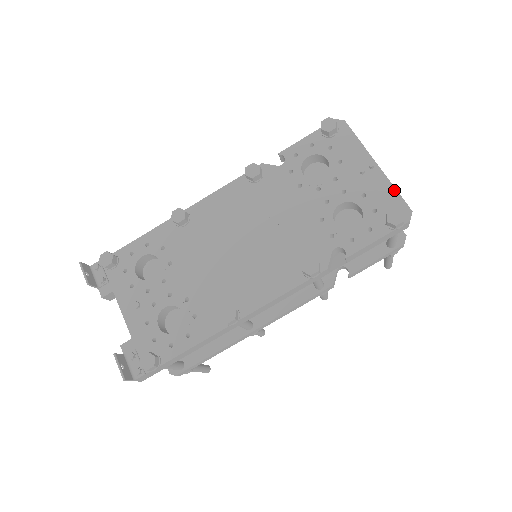
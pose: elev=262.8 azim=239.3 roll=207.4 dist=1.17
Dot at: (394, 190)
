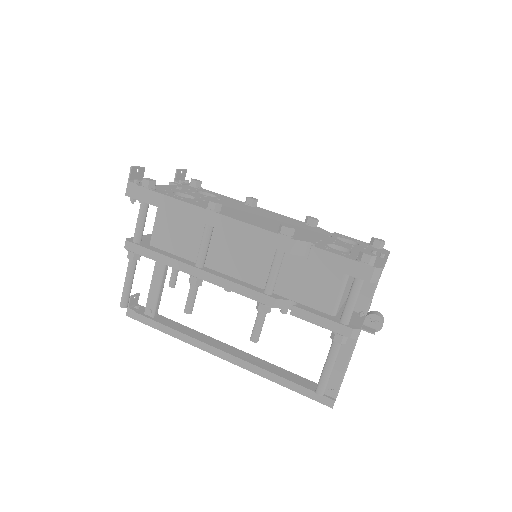
Dot at: (383, 263)
